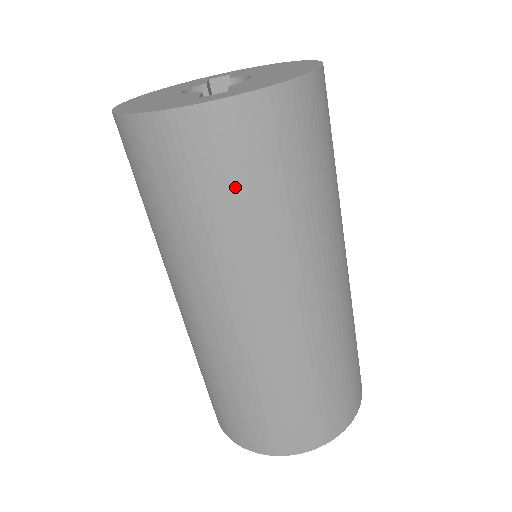
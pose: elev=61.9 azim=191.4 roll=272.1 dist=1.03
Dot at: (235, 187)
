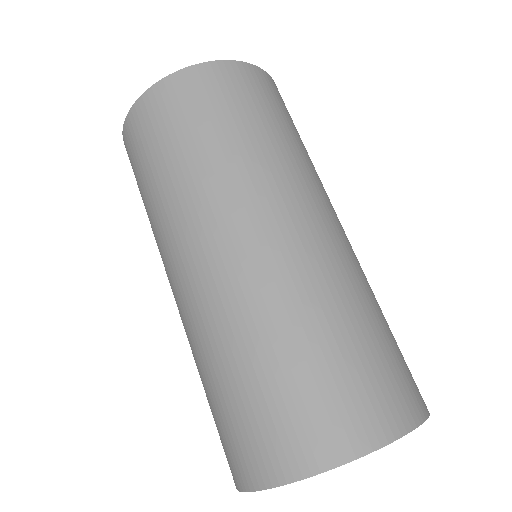
Dot at: (266, 112)
